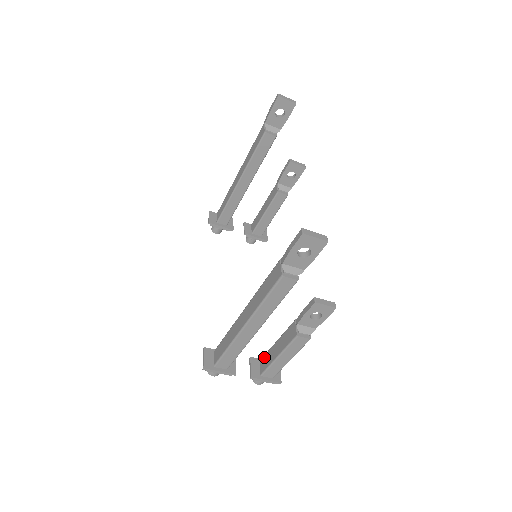
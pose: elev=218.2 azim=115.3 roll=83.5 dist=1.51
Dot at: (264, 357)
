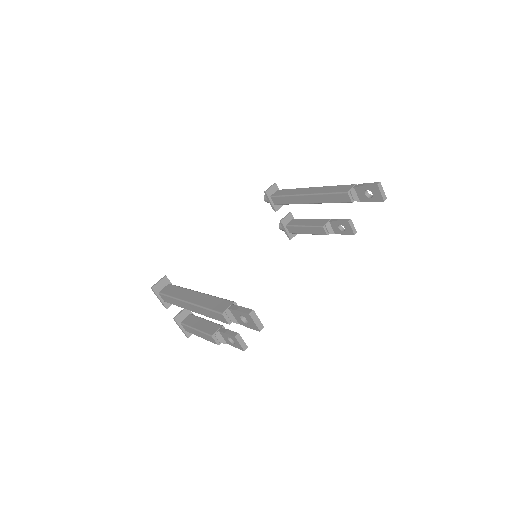
Dot at: (193, 316)
